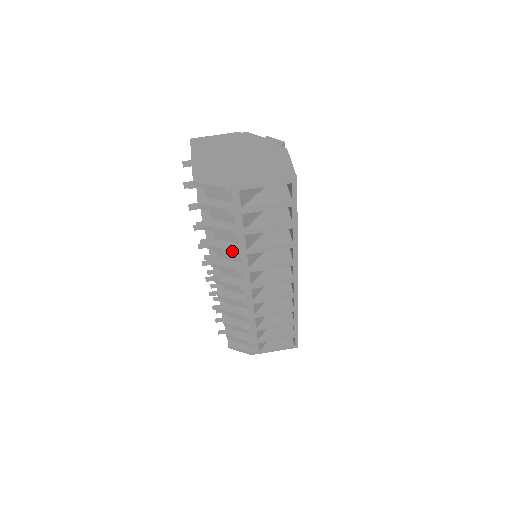
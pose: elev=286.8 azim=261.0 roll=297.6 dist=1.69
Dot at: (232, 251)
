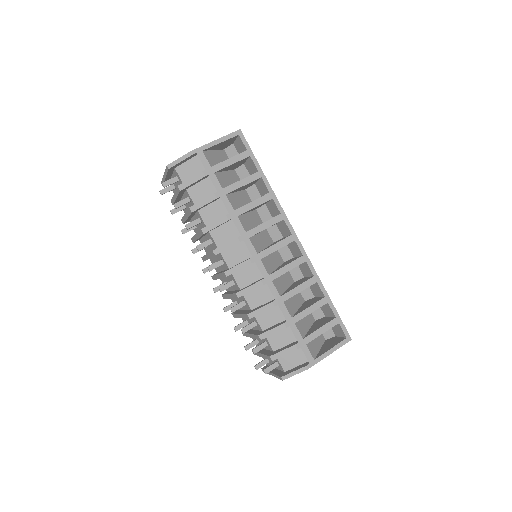
Dot at: (223, 217)
